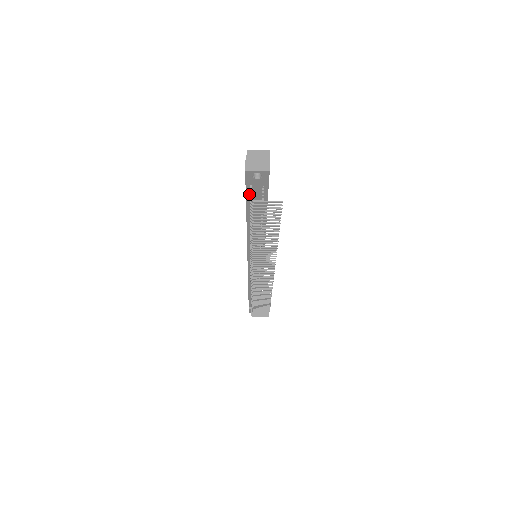
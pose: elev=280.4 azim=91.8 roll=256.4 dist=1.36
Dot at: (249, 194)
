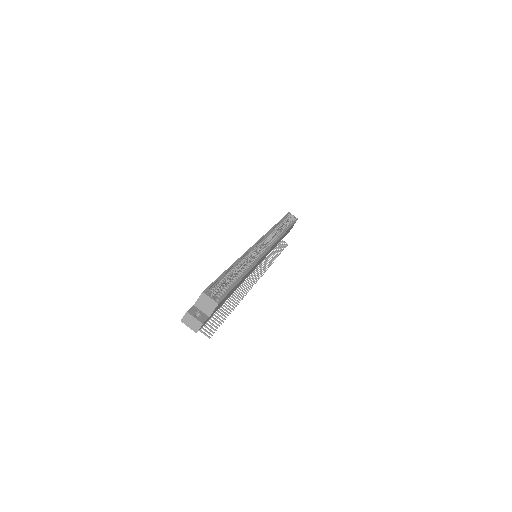
Dot at: occluded
